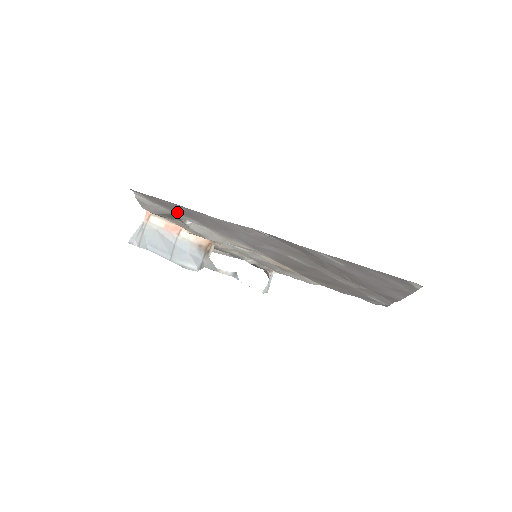
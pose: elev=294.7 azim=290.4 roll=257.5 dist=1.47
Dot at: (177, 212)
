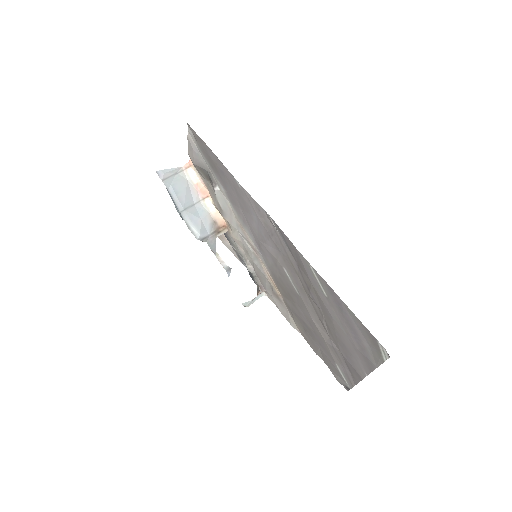
Dot at: (213, 170)
